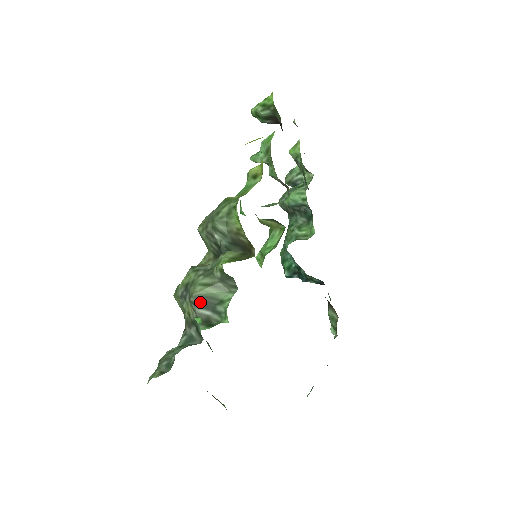
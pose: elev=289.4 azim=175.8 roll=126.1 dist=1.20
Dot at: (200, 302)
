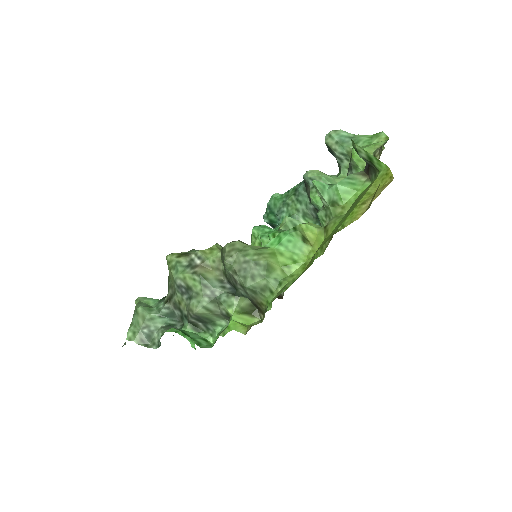
Dot at: (197, 318)
